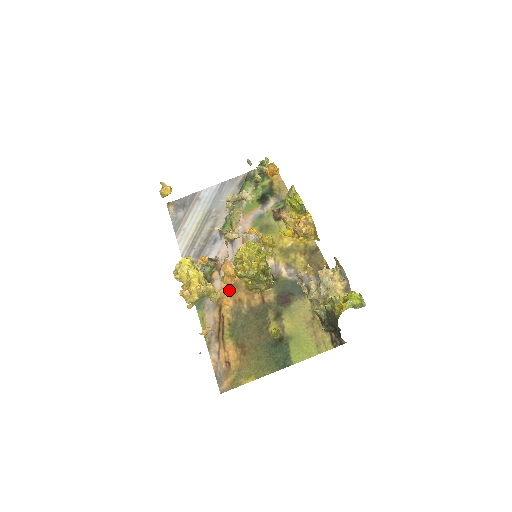
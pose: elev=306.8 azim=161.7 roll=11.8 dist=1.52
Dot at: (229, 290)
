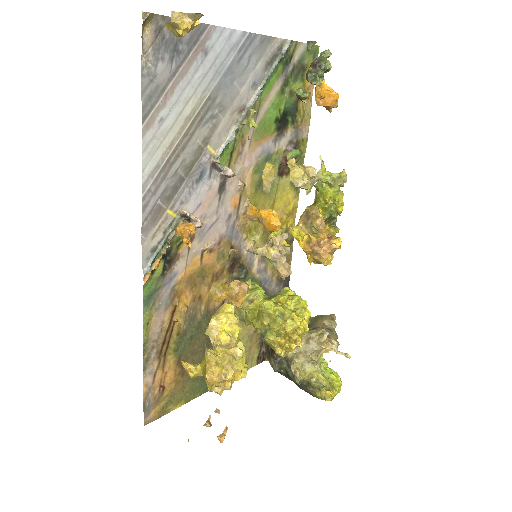
Dot at: occluded
